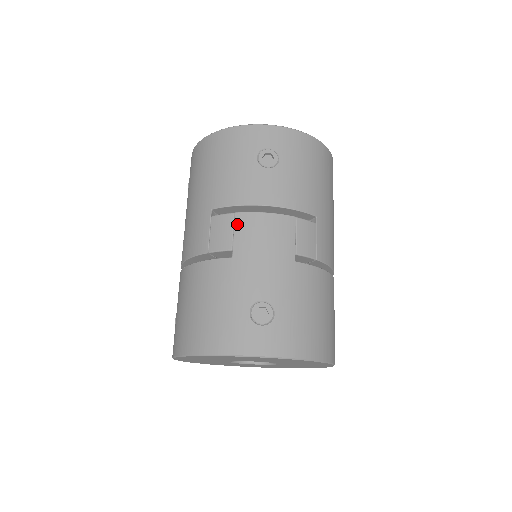
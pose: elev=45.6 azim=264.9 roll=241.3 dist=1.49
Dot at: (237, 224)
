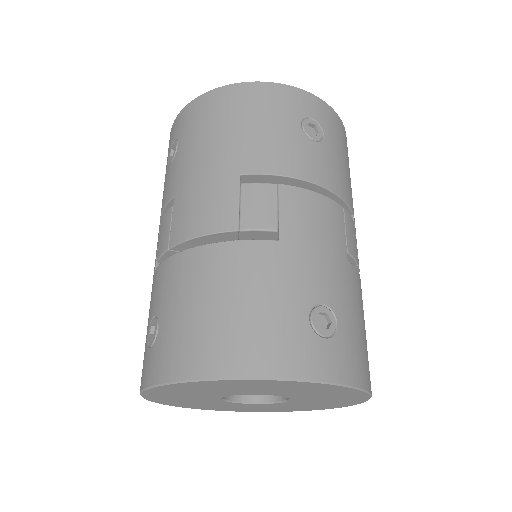
Dot at: (283, 198)
